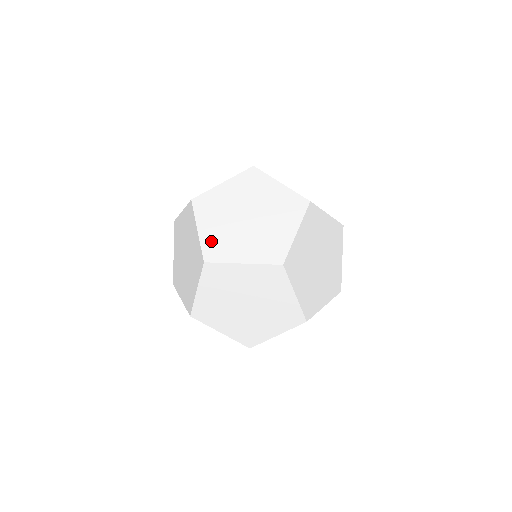
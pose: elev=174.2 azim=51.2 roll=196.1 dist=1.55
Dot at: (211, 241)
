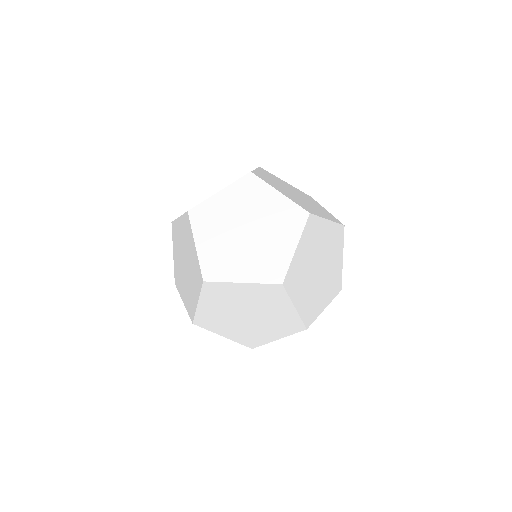
Dot at: (187, 304)
